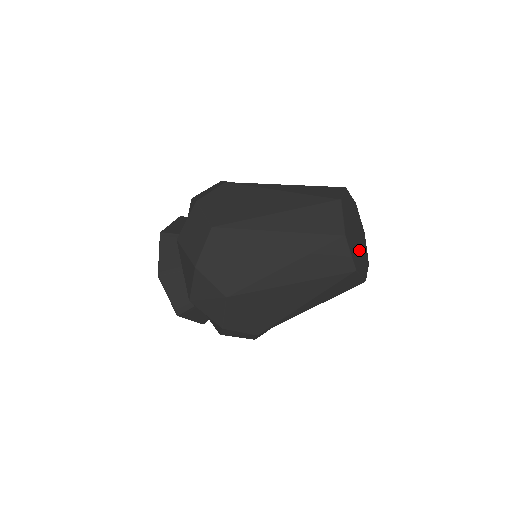
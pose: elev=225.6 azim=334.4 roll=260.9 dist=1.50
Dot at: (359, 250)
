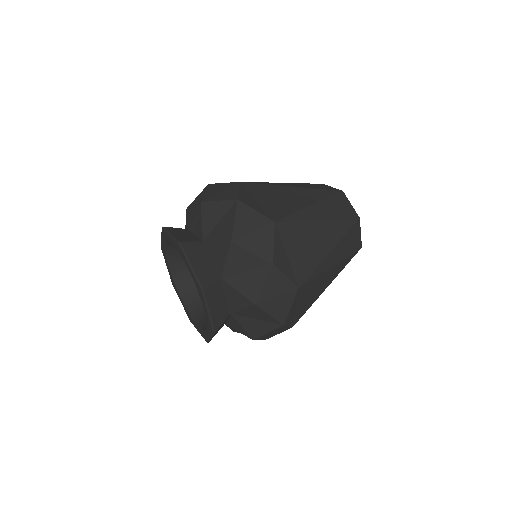
Dot at: occluded
